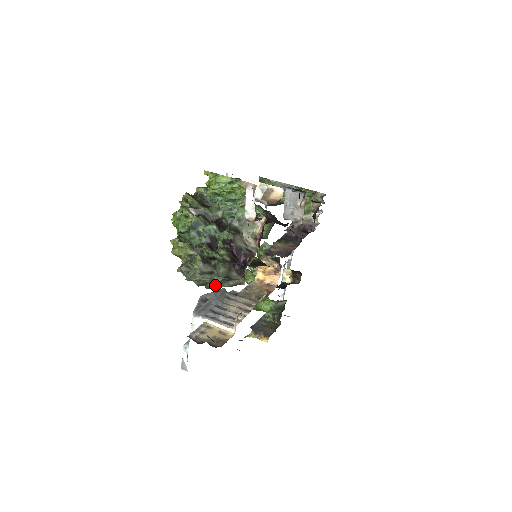
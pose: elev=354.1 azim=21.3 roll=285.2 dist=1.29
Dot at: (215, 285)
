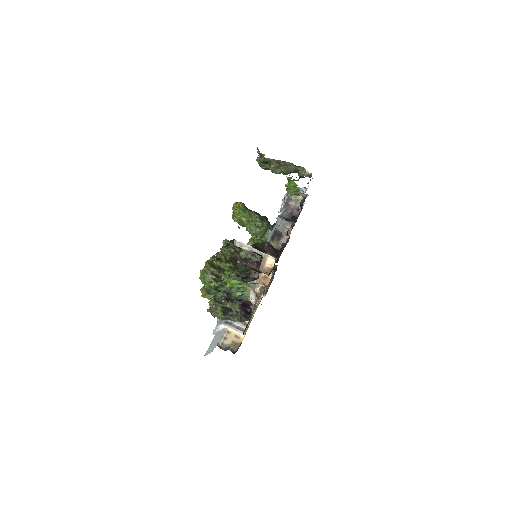
Dot at: occluded
